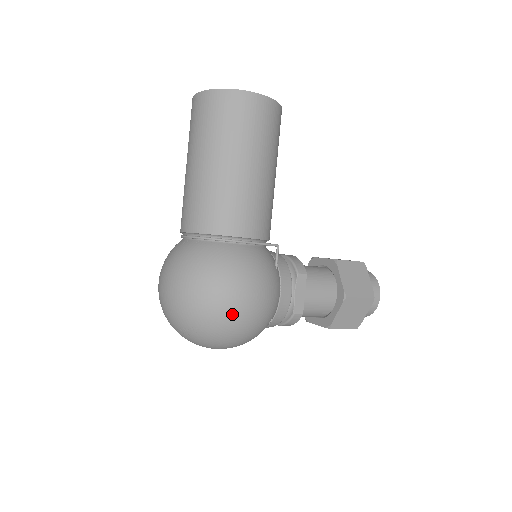
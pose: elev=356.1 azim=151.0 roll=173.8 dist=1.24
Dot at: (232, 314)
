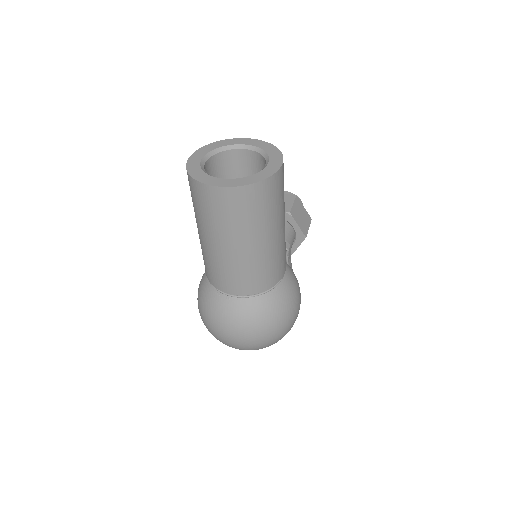
Dot at: occluded
